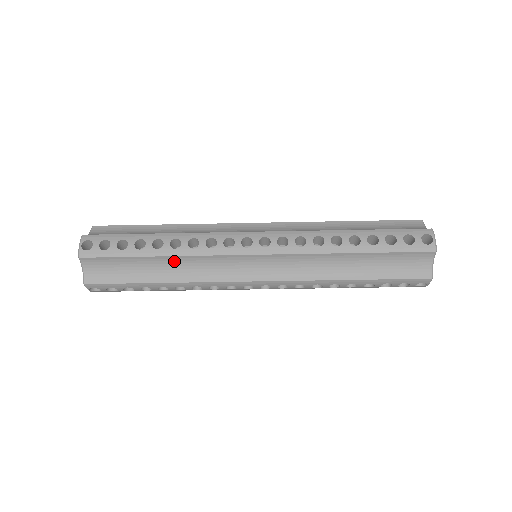
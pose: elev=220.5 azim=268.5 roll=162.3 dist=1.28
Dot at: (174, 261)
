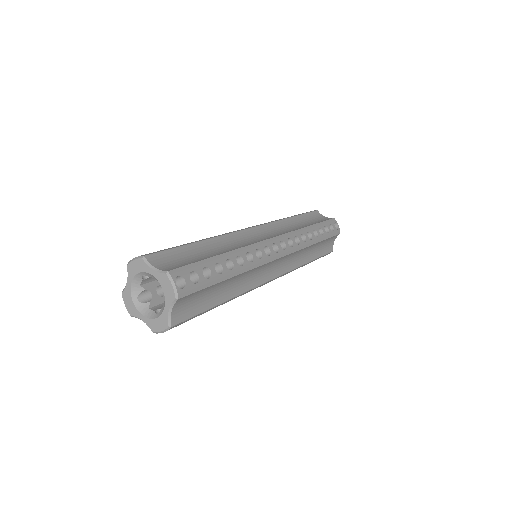
Dot at: (238, 278)
